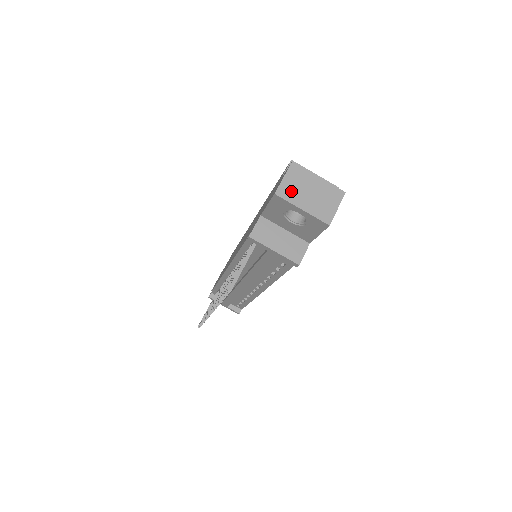
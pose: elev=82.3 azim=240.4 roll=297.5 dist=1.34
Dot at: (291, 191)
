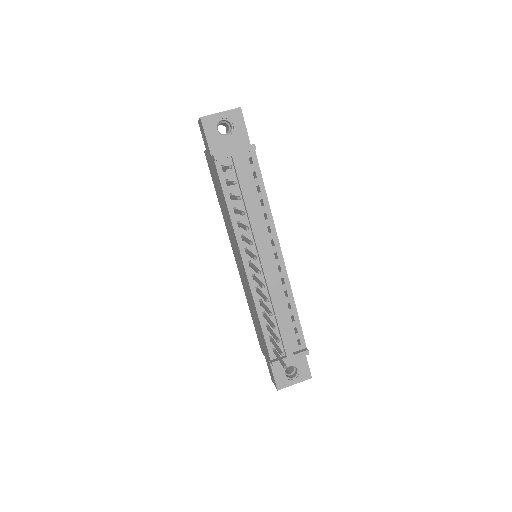
Dot at: occluded
